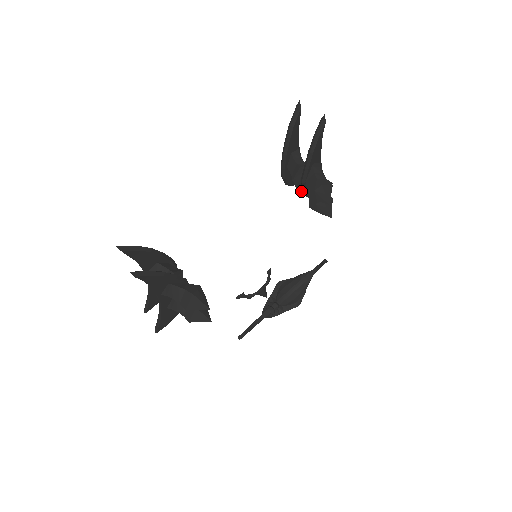
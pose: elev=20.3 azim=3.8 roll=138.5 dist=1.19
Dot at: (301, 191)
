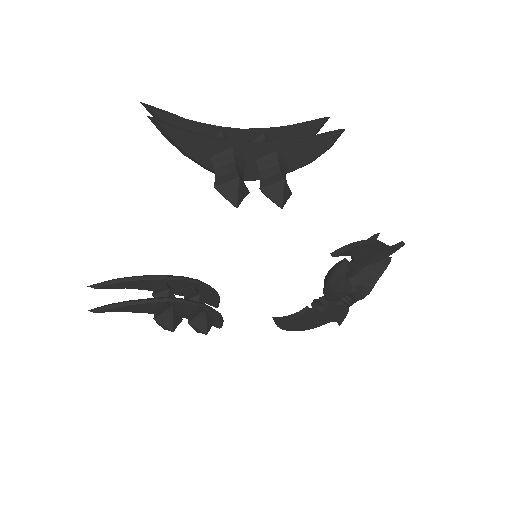
Dot at: occluded
